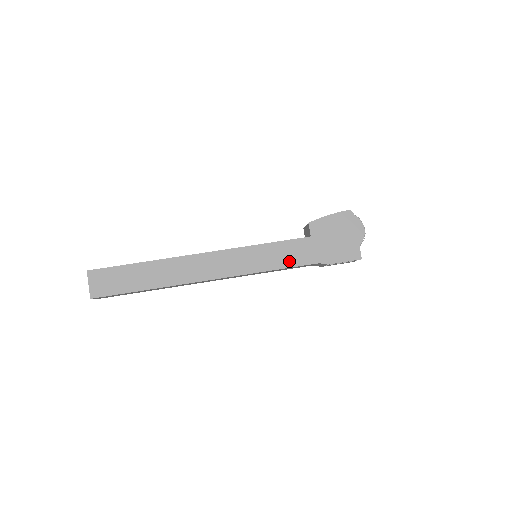
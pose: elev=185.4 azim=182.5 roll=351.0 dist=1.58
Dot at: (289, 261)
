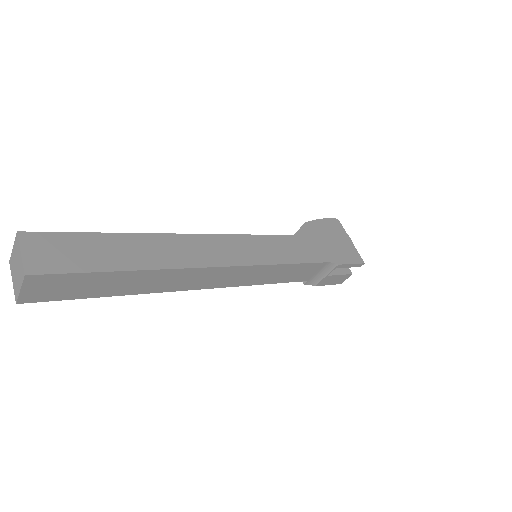
Dot at: (301, 256)
